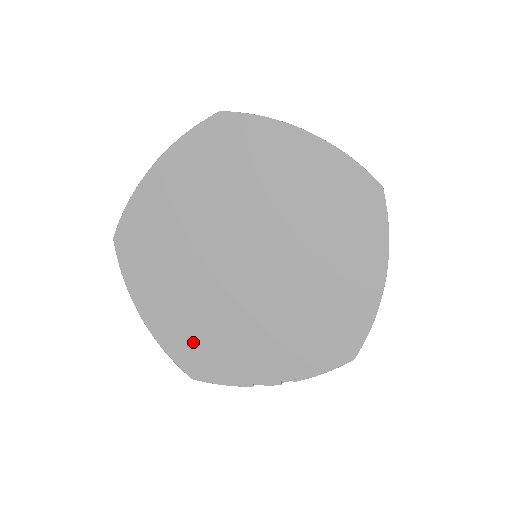
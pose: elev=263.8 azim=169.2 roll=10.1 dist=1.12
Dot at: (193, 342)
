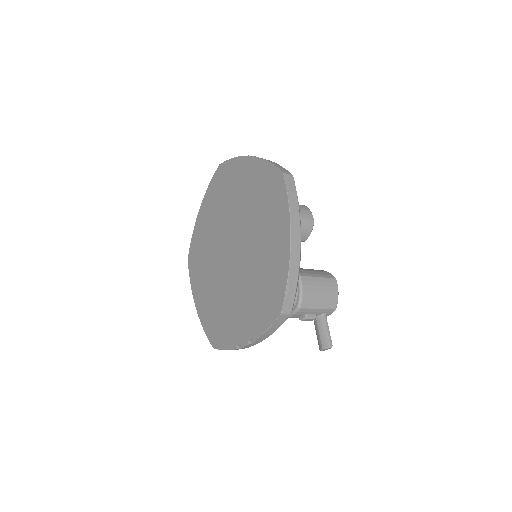
Dot at: (213, 320)
